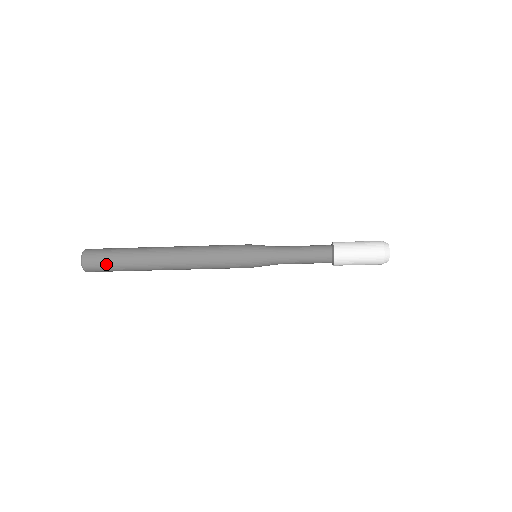
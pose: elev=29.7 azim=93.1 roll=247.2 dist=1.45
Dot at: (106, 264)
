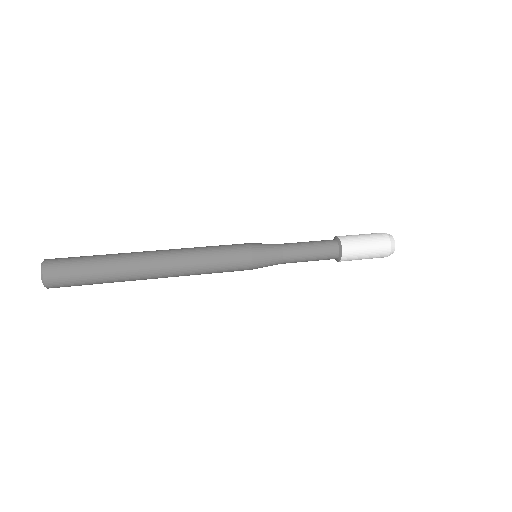
Dot at: (76, 277)
